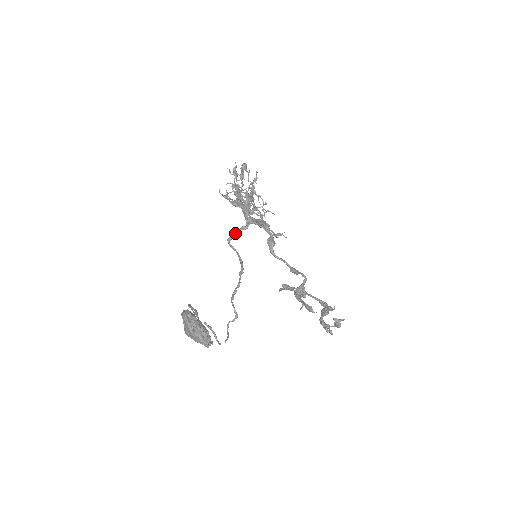
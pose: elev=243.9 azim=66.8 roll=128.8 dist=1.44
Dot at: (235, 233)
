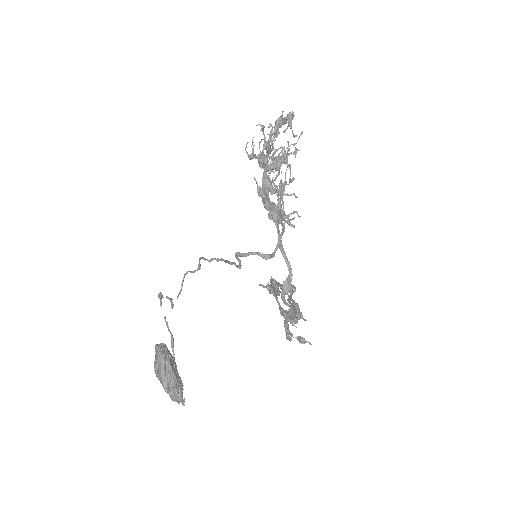
Dot at: (251, 254)
